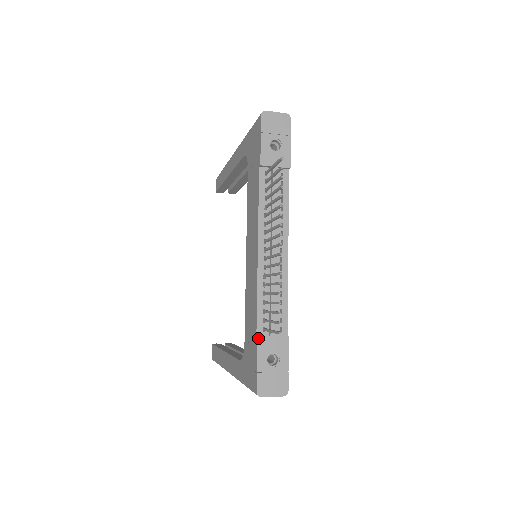
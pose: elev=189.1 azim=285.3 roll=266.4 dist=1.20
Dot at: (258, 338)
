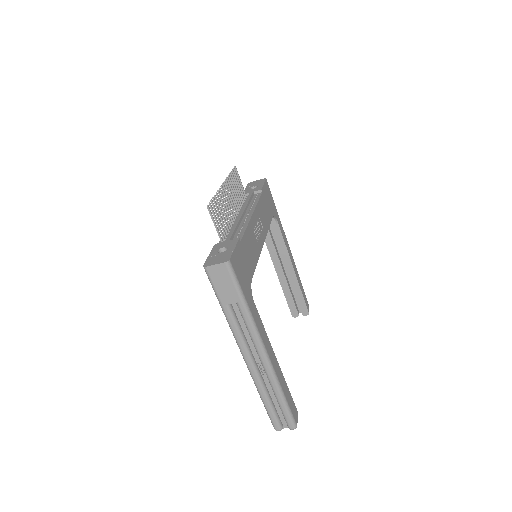
Dot at: (215, 245)
